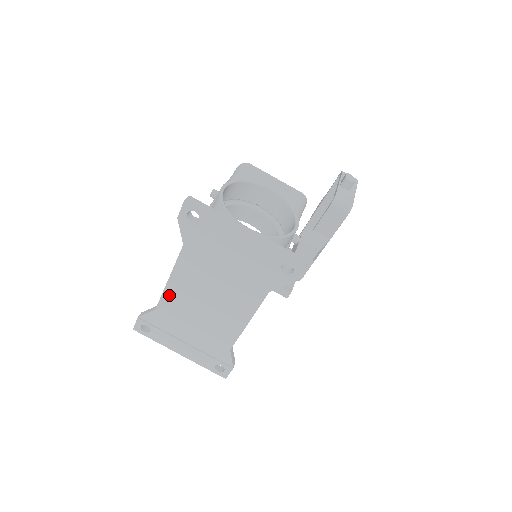
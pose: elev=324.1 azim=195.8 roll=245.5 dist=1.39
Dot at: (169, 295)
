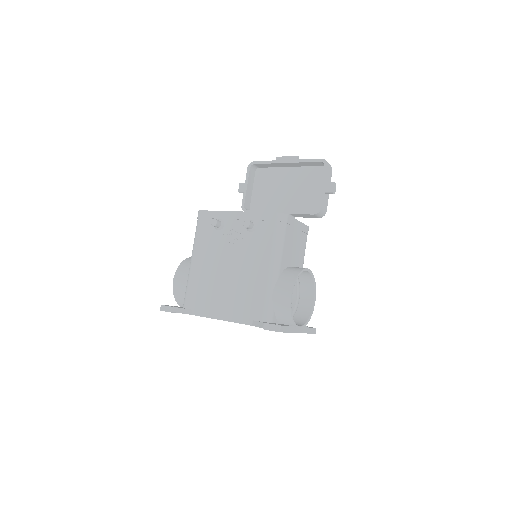
Dot at: occluded
